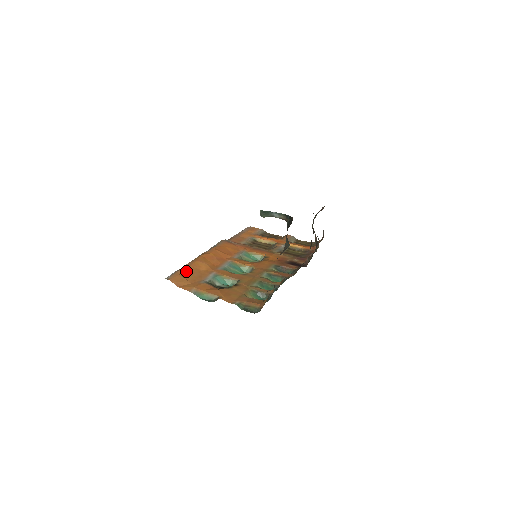
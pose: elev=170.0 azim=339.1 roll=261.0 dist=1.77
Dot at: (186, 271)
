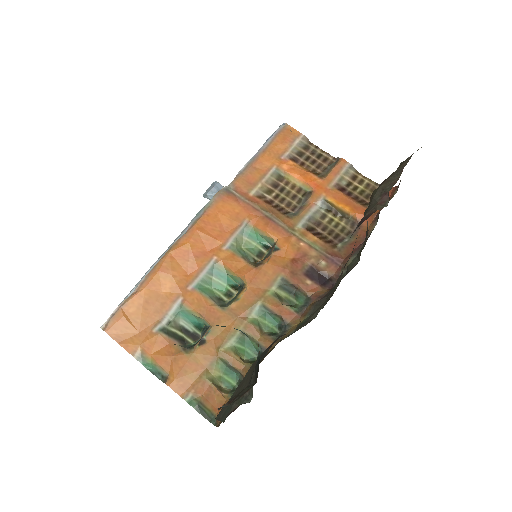
Dot at: (136, 303)
